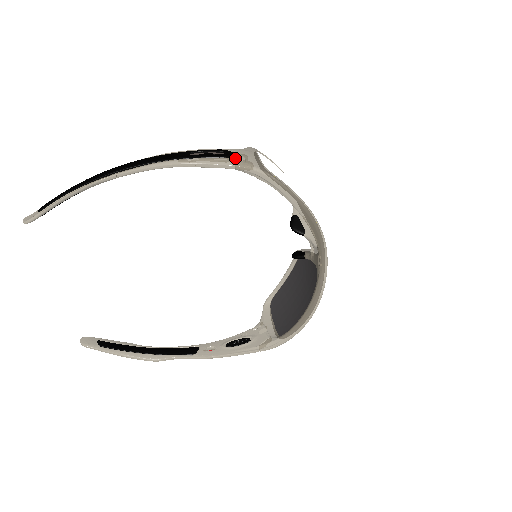
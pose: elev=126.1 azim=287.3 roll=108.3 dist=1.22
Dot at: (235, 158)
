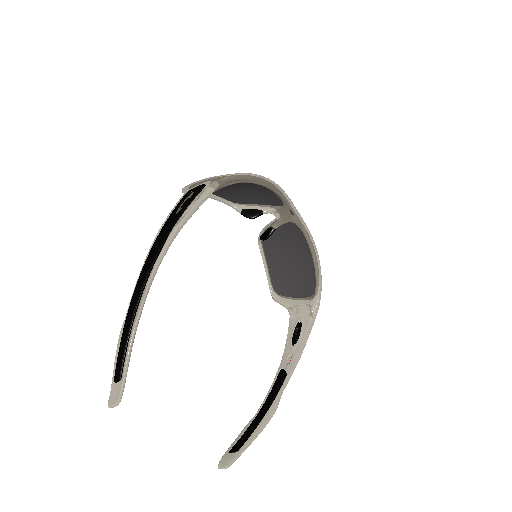
Dot at: (205, 186)
